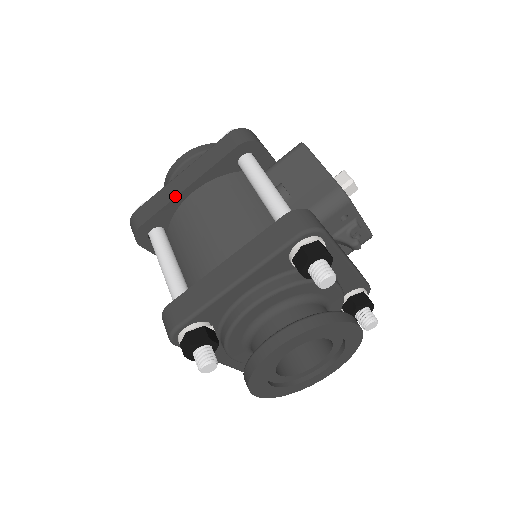
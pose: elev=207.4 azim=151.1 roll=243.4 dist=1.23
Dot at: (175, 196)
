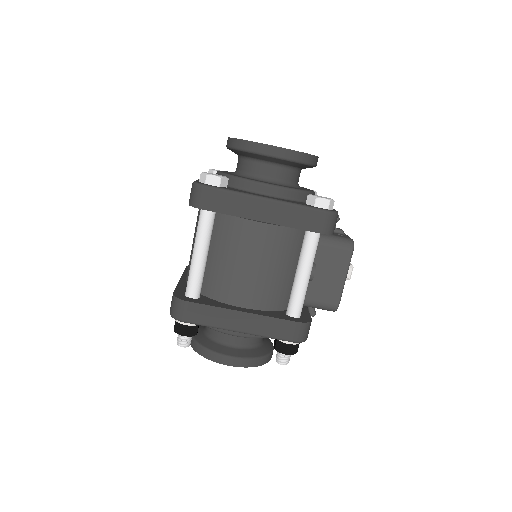
Dot at: (248, 218)
